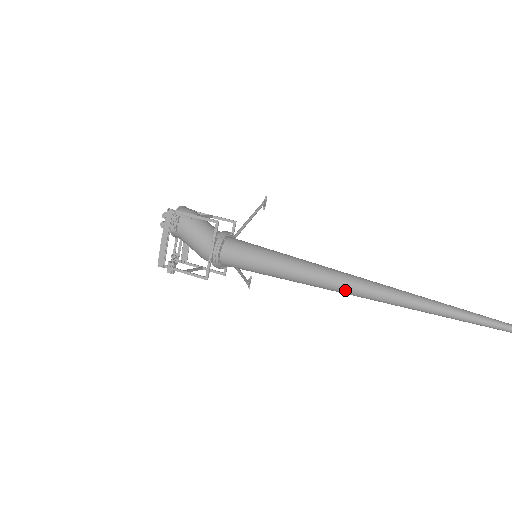
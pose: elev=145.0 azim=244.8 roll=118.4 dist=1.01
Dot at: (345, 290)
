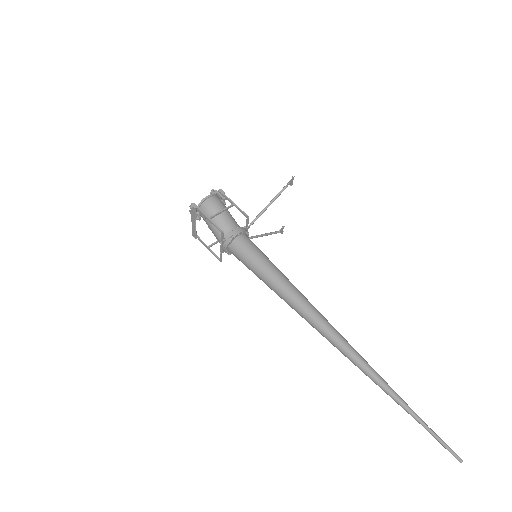
Dot at: occluded
